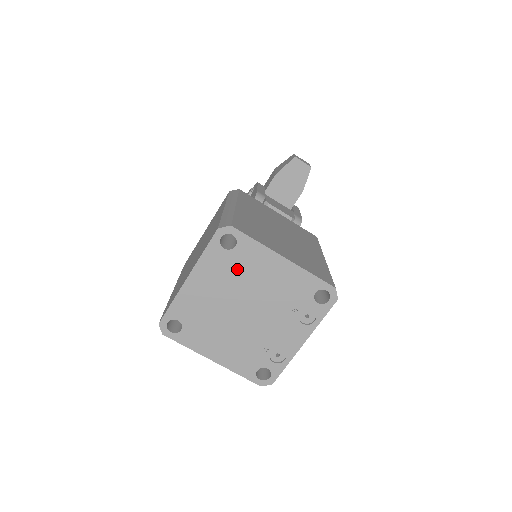
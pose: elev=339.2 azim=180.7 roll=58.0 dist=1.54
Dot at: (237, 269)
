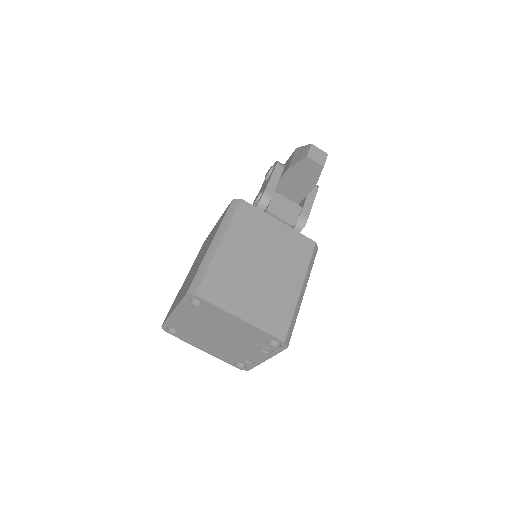
Dot at: (207, 316)
